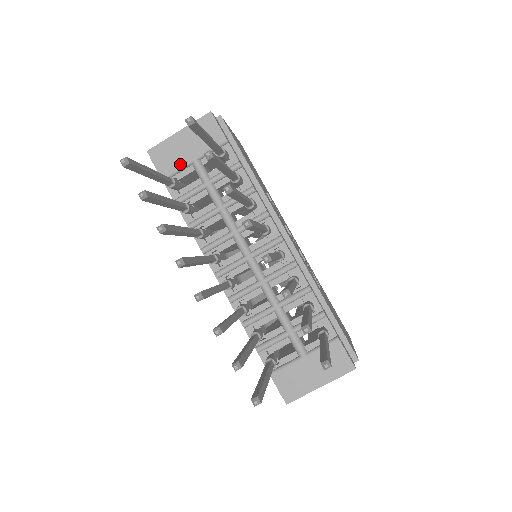
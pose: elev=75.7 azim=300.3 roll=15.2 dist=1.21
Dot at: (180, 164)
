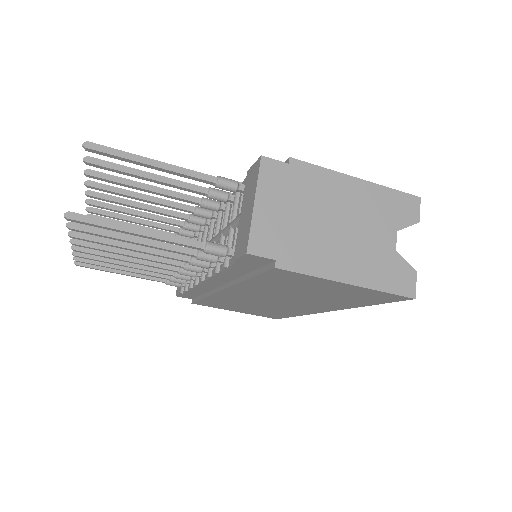
Dot at: occluded
